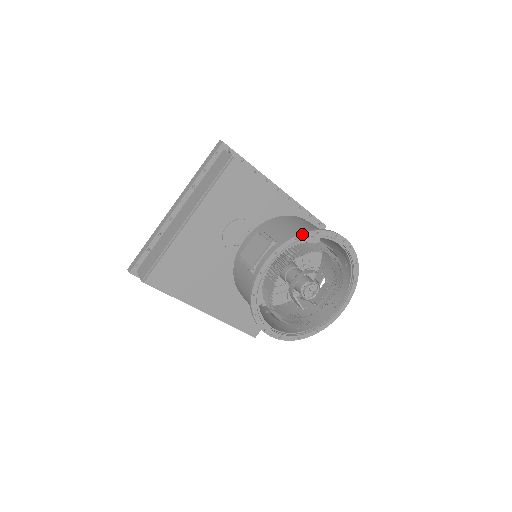
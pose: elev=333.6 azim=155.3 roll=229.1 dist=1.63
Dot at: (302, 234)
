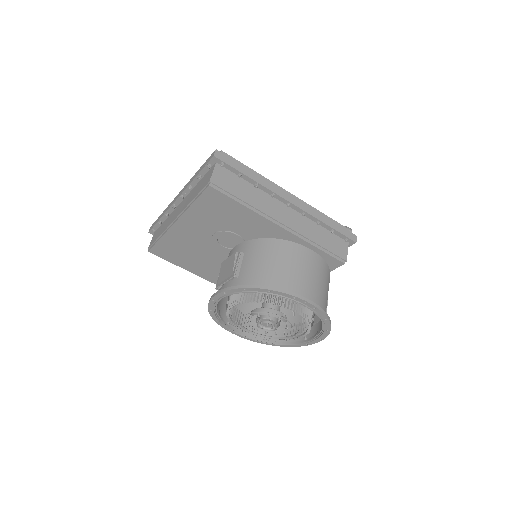
Dot at: (251, 288)
